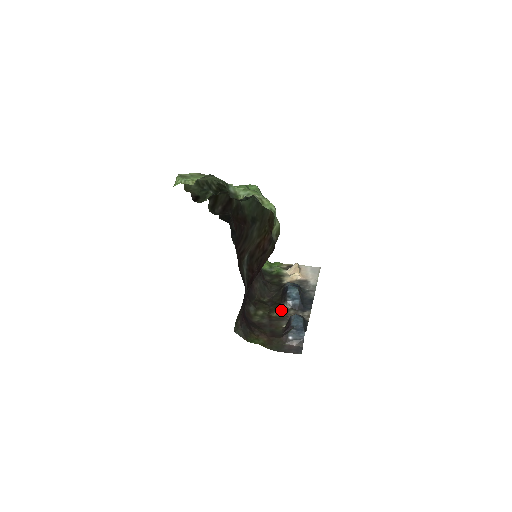
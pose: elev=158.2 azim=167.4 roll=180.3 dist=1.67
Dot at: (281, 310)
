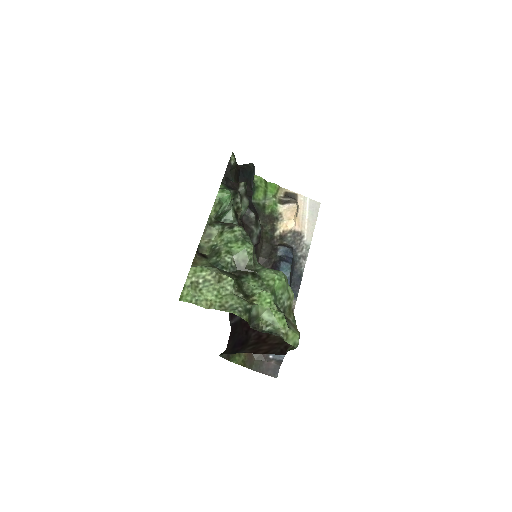
Dot at: occluded
